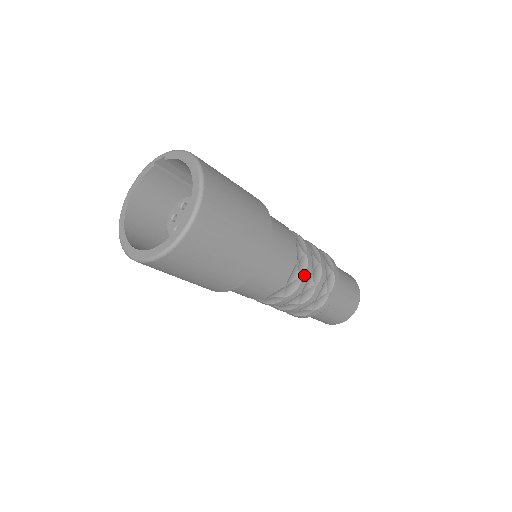
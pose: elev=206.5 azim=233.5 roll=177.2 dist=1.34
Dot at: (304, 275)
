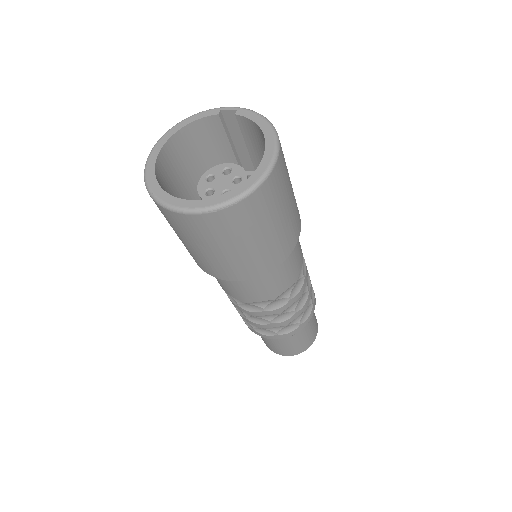
Dot at: (294, 297)
